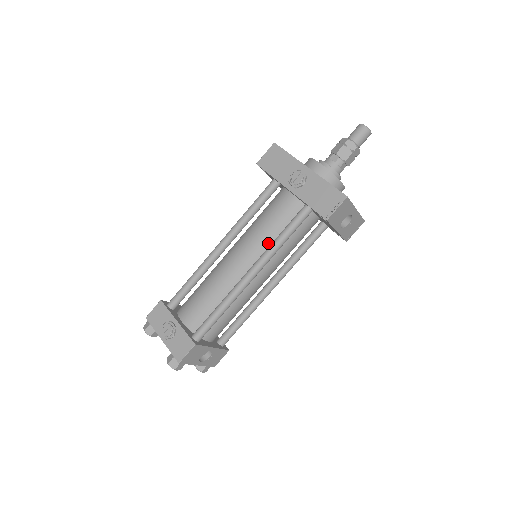
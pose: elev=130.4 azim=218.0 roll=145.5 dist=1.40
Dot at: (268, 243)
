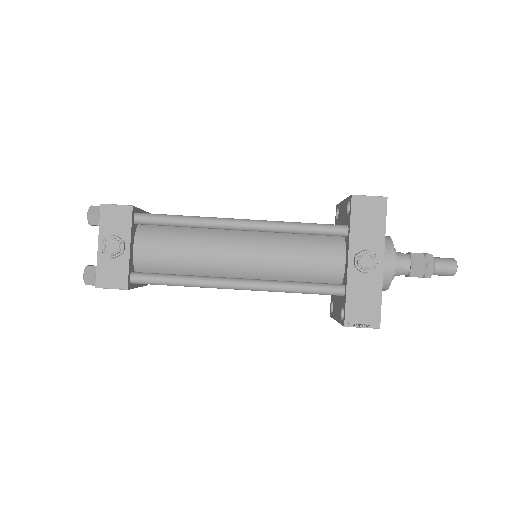
Dot at: (280, 273)
